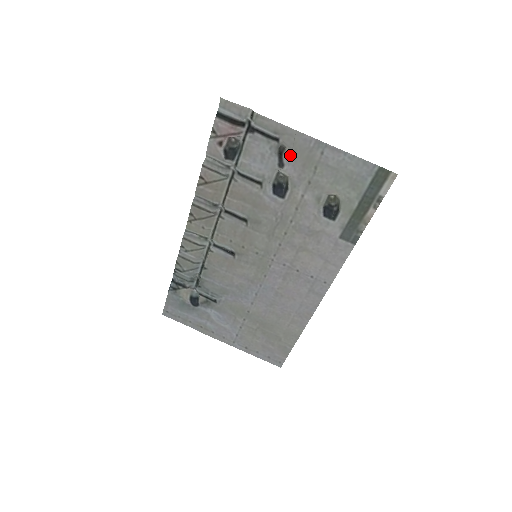
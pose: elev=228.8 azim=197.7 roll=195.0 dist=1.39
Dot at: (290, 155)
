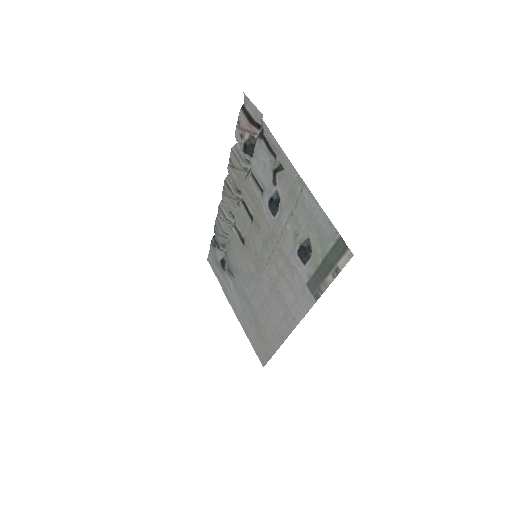
Dot at: (282, 177)
